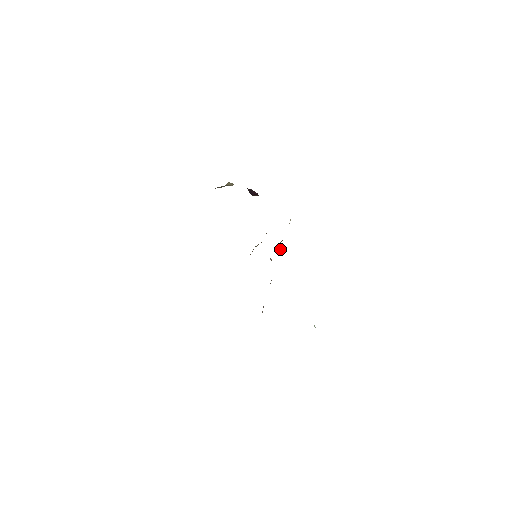
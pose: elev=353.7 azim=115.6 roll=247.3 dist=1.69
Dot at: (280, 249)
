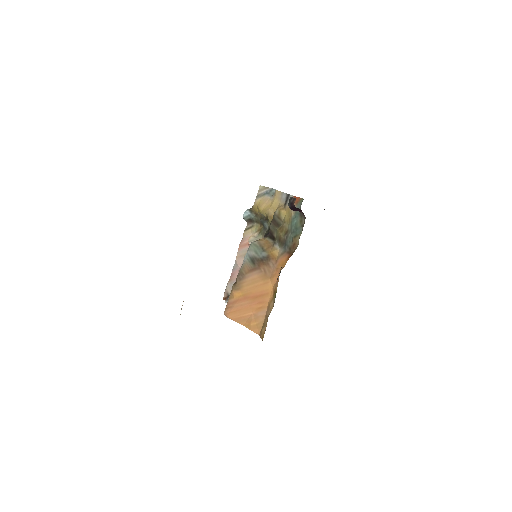
Dot at: (245, 220)
